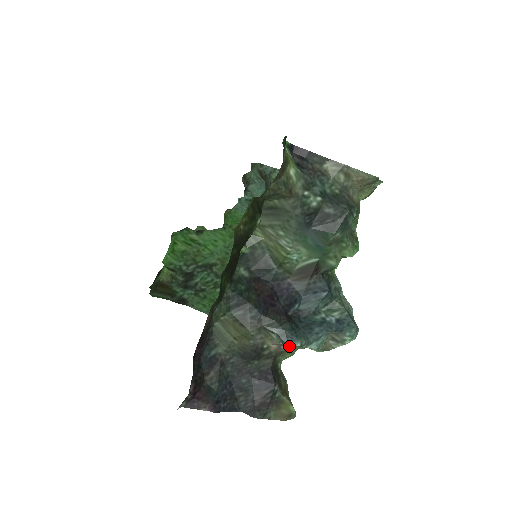
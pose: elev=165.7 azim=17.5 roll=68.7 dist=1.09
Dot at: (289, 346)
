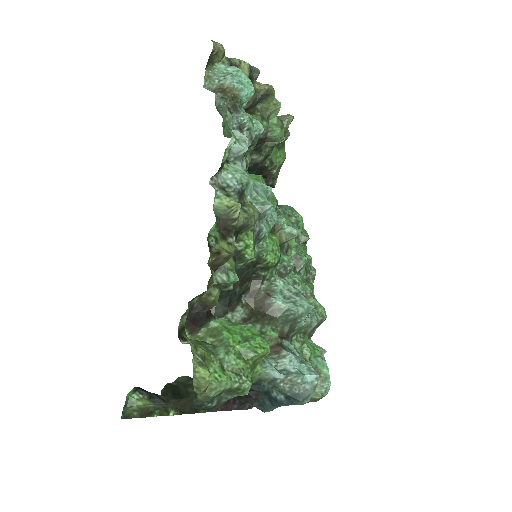
Dot at: occluded
